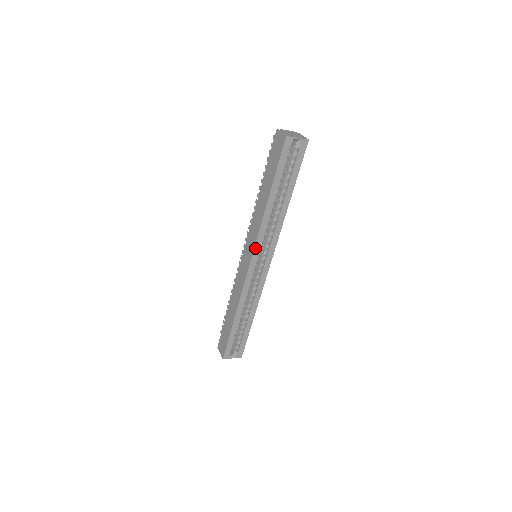
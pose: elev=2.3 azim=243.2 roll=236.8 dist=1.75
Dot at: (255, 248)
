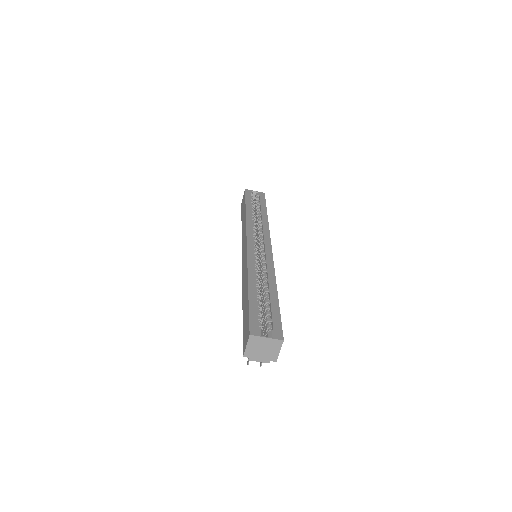
Dot at: (247, 234)
